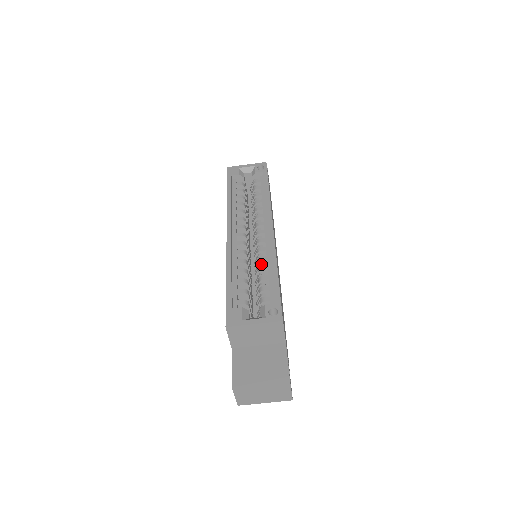
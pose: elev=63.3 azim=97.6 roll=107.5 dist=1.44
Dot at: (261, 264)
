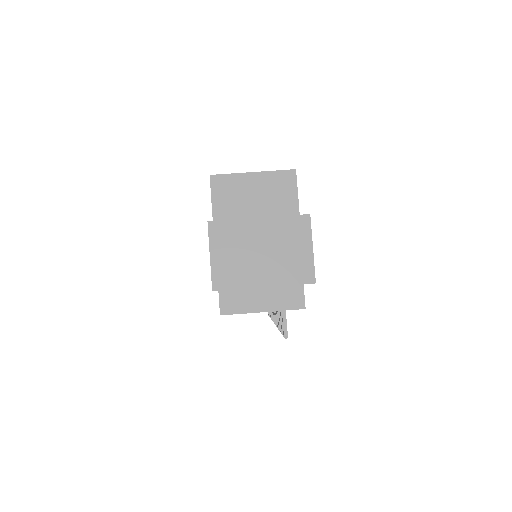
Dot at: occluded
